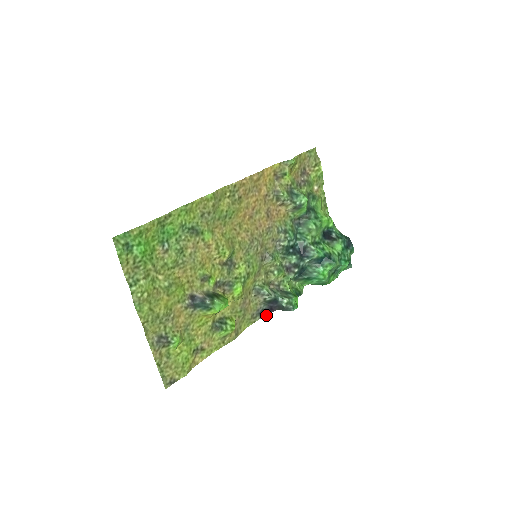
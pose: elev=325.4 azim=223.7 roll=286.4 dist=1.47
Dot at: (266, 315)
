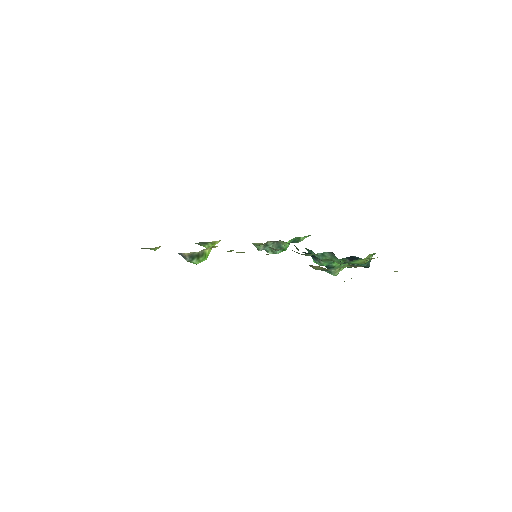
Dot at: occluded
